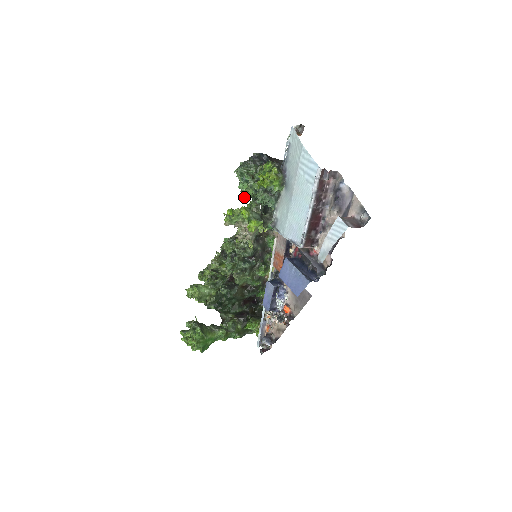
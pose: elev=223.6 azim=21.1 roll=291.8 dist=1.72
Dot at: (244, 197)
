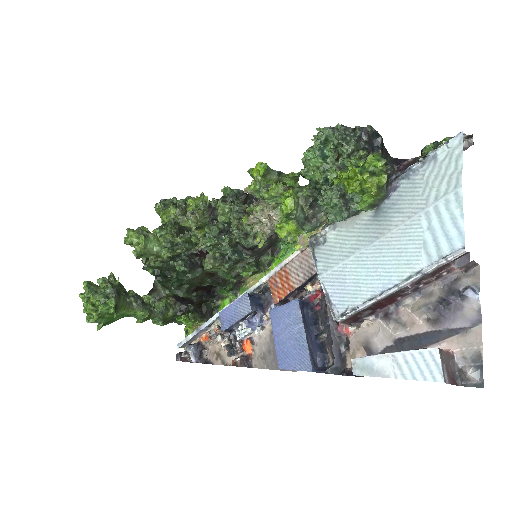
Dot at: (302, 173)
